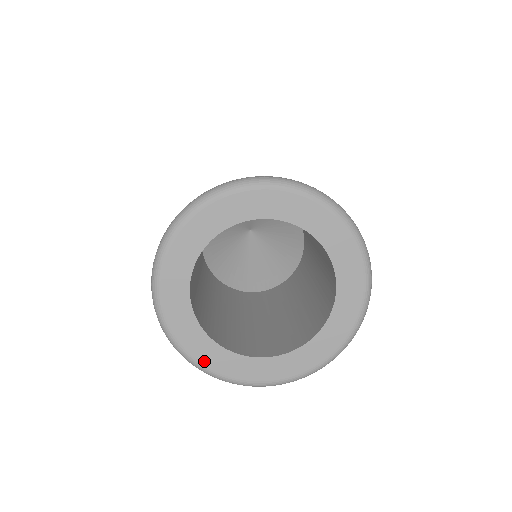
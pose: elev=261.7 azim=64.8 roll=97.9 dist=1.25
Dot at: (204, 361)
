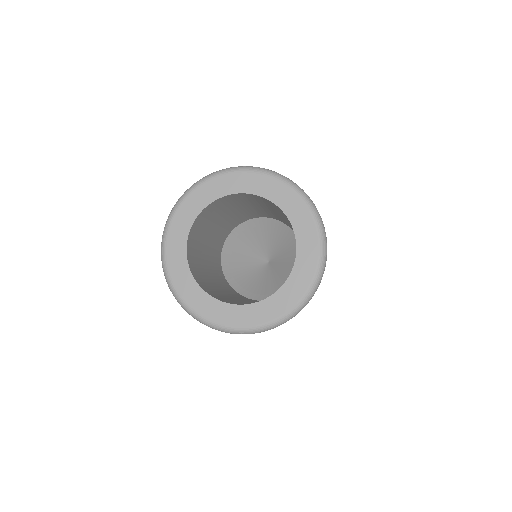
Dot at: (187, 298)
